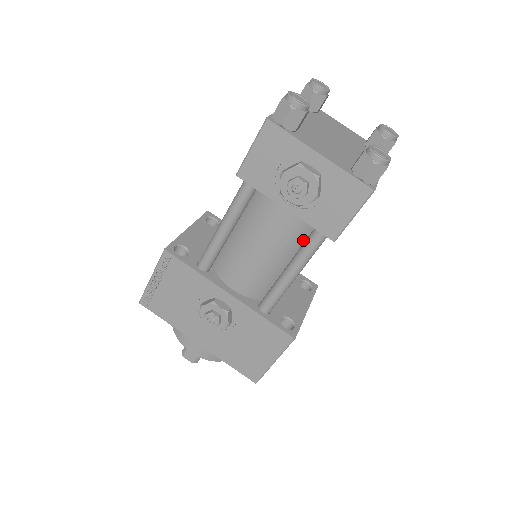
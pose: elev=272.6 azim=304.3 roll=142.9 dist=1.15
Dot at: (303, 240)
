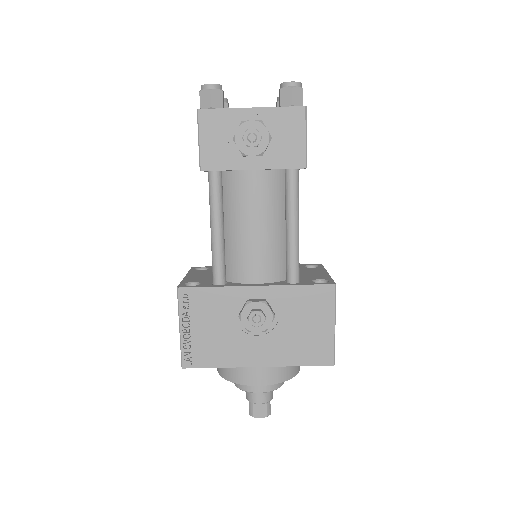
Dot at: (283, 196)
